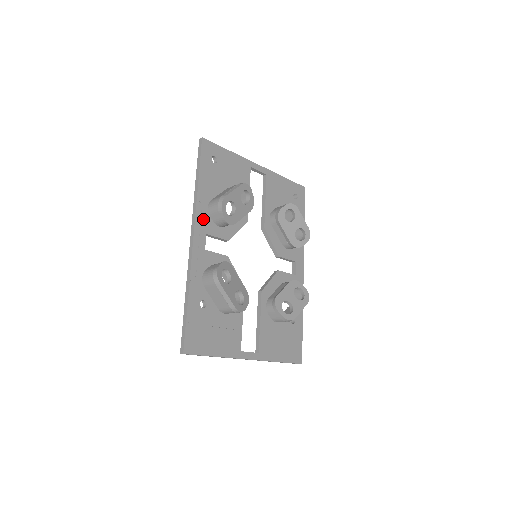
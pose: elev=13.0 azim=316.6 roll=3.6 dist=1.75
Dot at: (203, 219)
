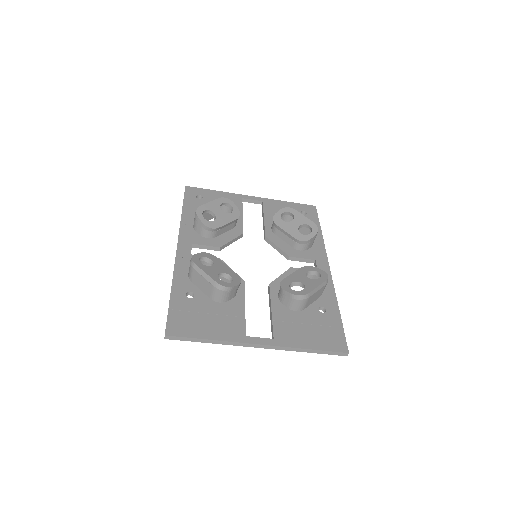
Dot at: (188, 234)
